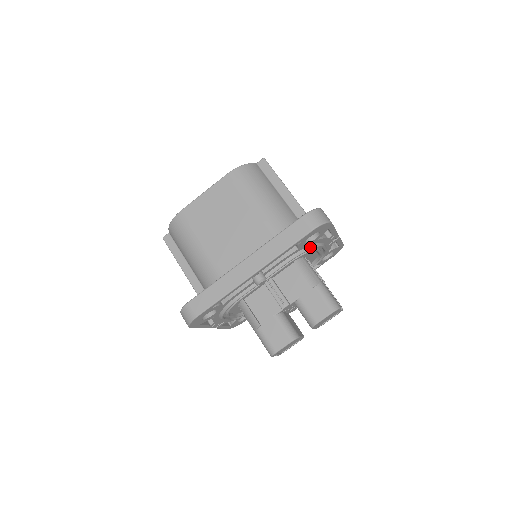
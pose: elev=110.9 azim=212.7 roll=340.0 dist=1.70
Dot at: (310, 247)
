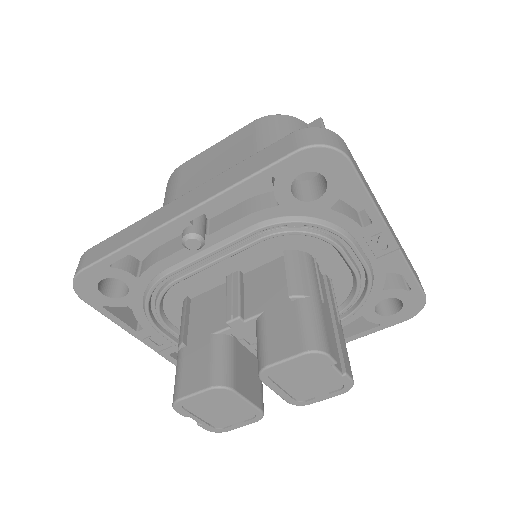
Dot at: (311, 219)
